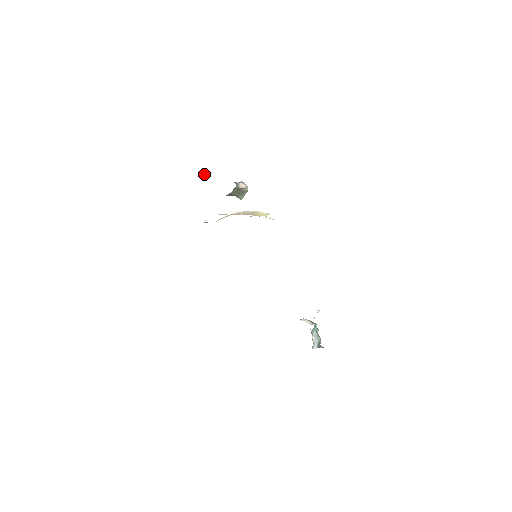
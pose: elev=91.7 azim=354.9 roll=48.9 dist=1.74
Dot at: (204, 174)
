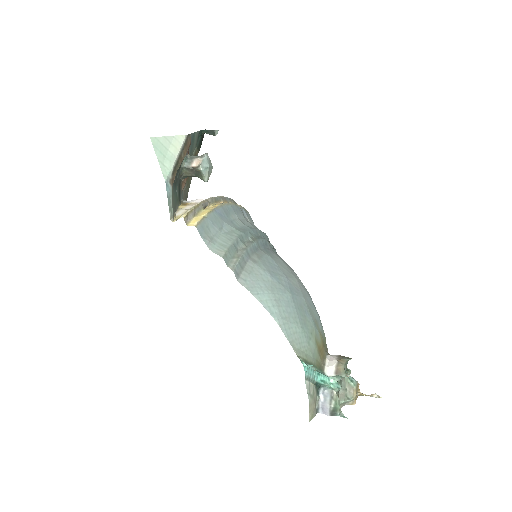
Dot at: occluded
